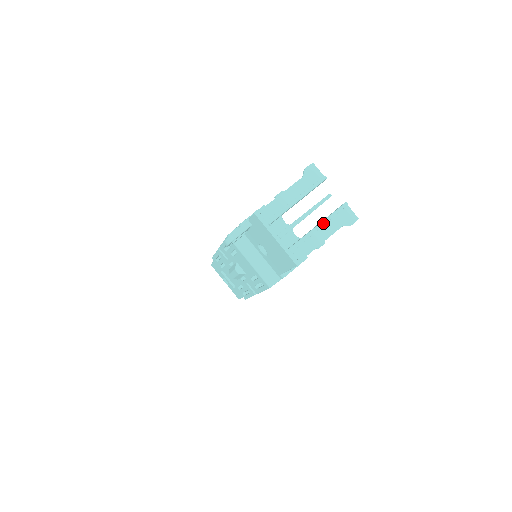
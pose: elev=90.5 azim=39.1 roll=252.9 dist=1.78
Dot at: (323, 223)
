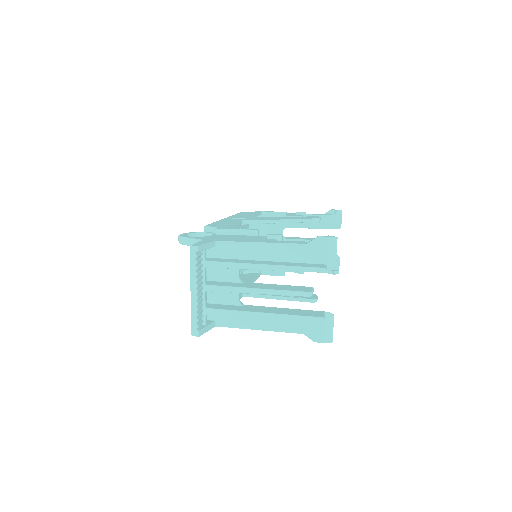
Dot at: (272, 316)
